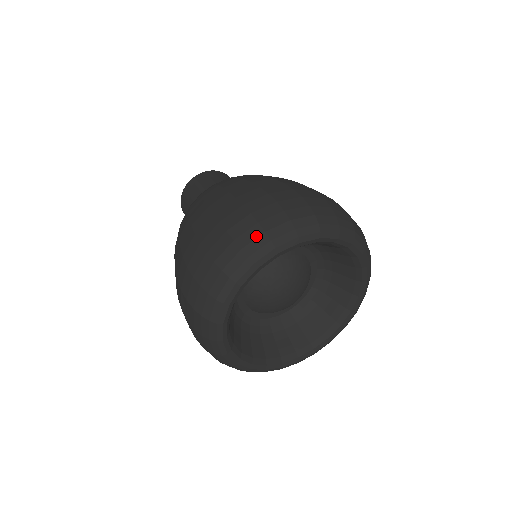
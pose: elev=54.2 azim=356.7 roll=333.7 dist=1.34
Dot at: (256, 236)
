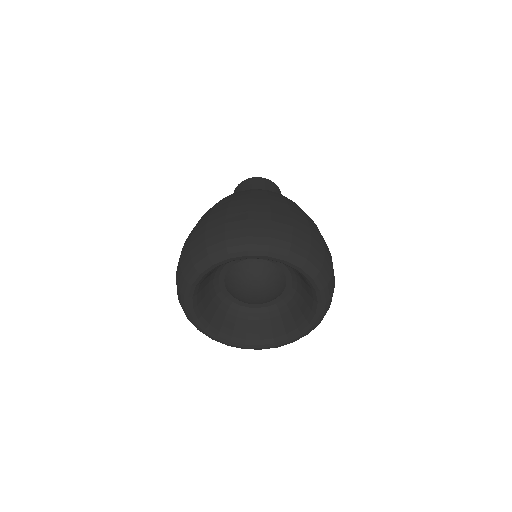
Dot at: (285, 240)
